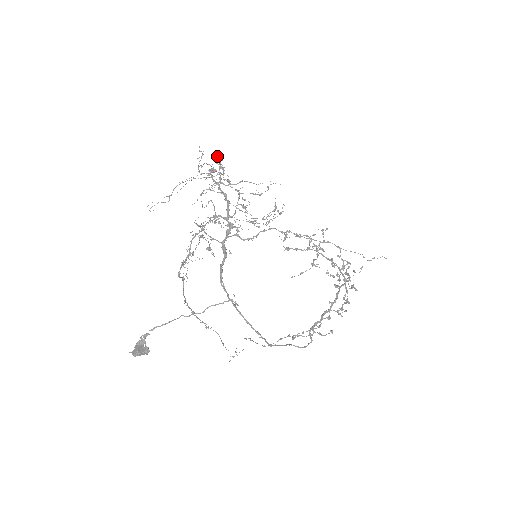
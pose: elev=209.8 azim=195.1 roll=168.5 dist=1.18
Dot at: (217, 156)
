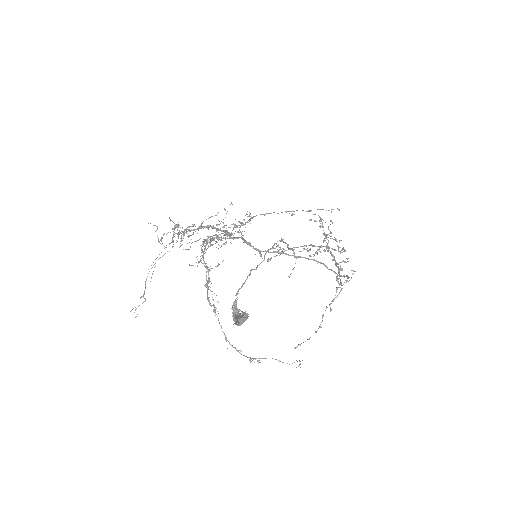
Dot at: (170, 220)
